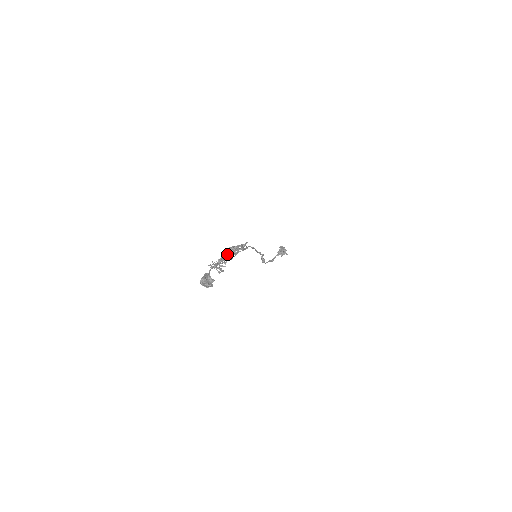
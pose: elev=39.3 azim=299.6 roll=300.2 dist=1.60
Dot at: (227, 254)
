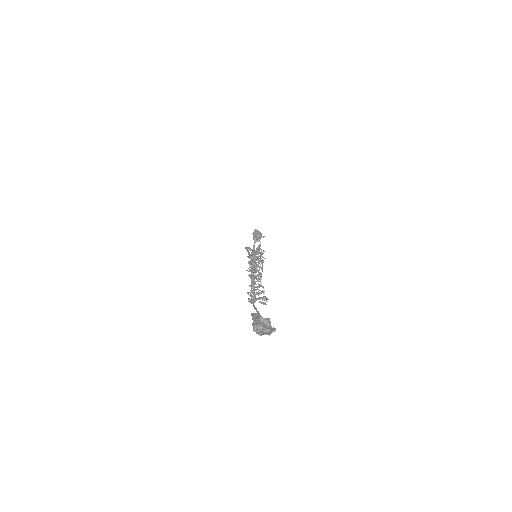
Dot at: (254, 273)
